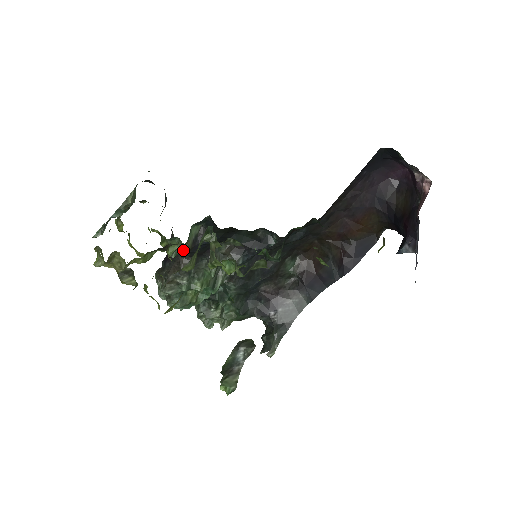
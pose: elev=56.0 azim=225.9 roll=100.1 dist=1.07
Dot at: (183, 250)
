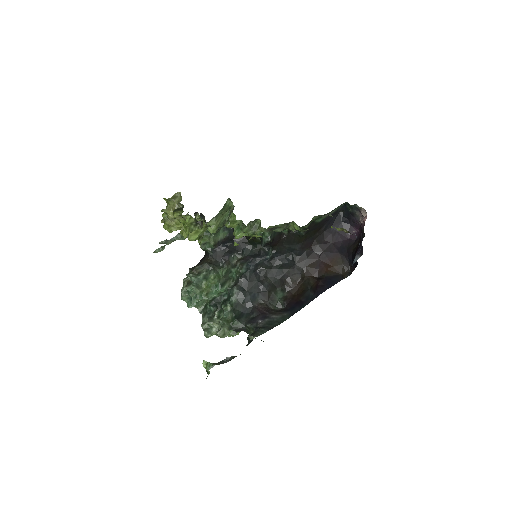
Dot at: (211, 240)
